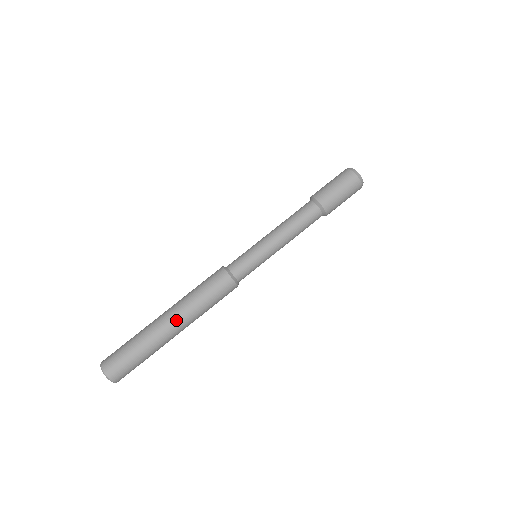
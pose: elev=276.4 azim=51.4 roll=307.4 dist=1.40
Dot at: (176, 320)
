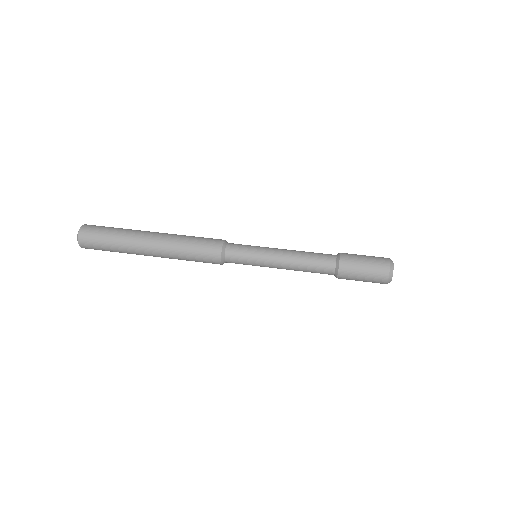
Dot at: (158, 237)
